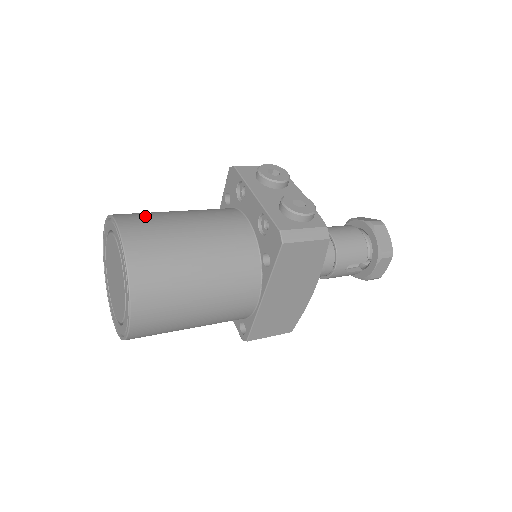
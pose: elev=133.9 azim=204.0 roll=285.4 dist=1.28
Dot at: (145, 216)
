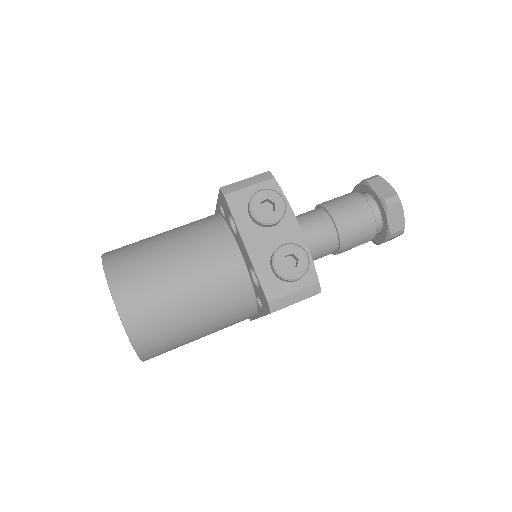
Dot at: (137, 273)
